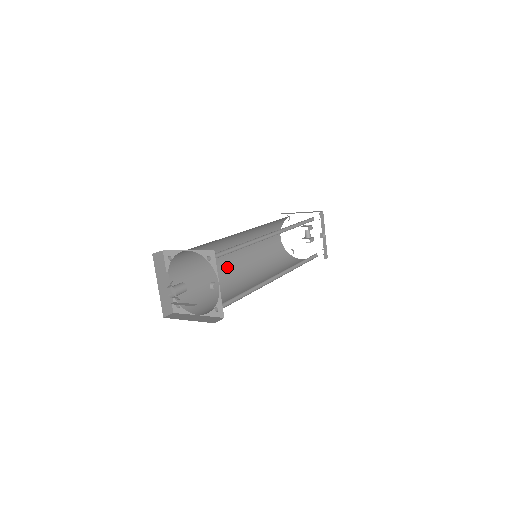
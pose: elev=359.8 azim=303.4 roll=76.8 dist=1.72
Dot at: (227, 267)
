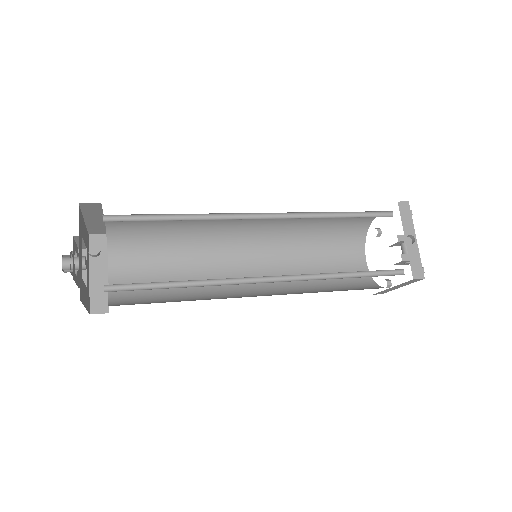
Dot at: (228, 277)
